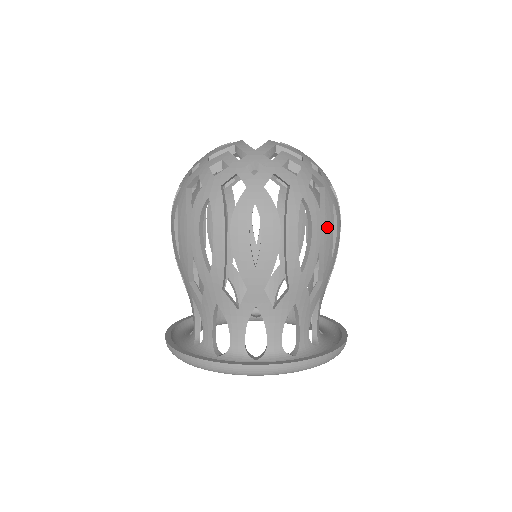
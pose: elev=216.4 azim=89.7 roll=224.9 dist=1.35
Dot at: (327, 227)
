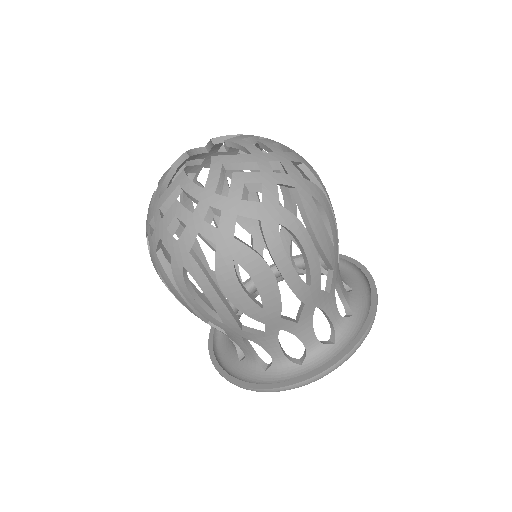
Dot at: (317, 230)
